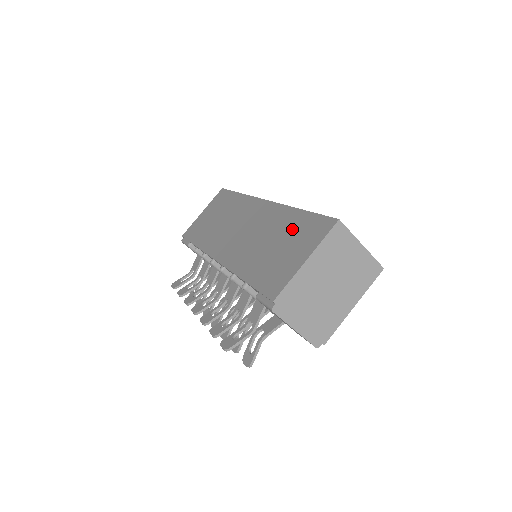
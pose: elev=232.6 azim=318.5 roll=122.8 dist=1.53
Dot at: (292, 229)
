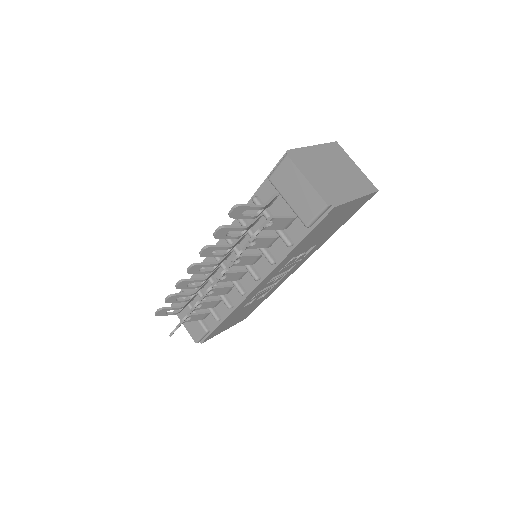
Dot at: occluded
